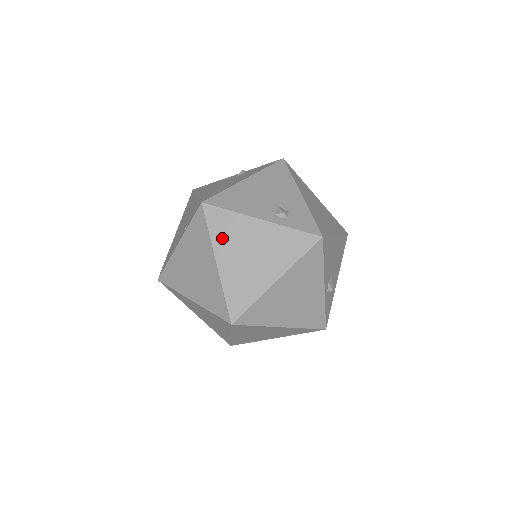
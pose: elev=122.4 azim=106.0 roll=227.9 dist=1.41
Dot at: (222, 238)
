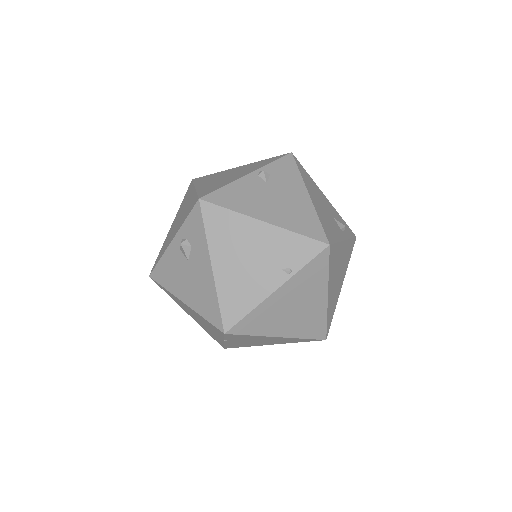
Dot at: (332, 271)
